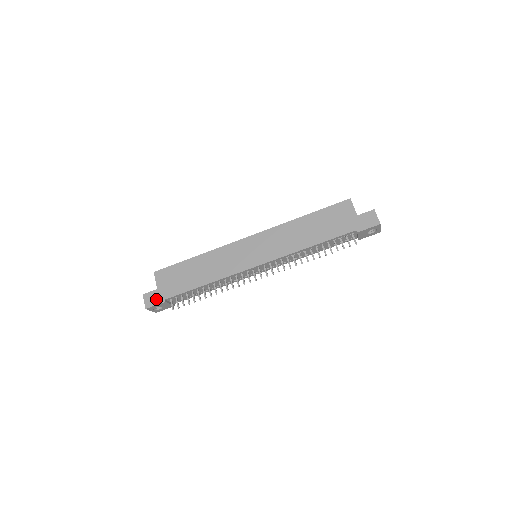
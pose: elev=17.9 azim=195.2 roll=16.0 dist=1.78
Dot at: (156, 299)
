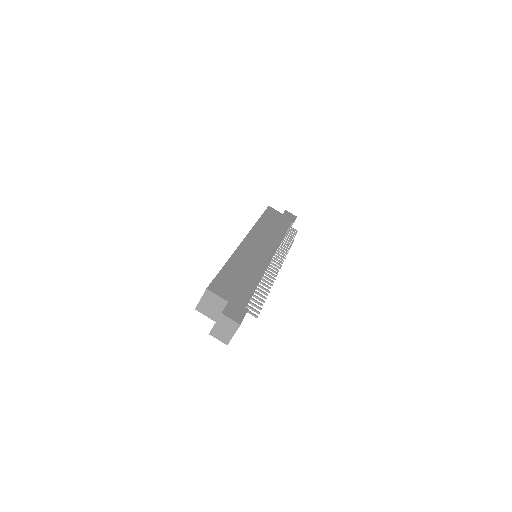
Dot at: (239, 311)
